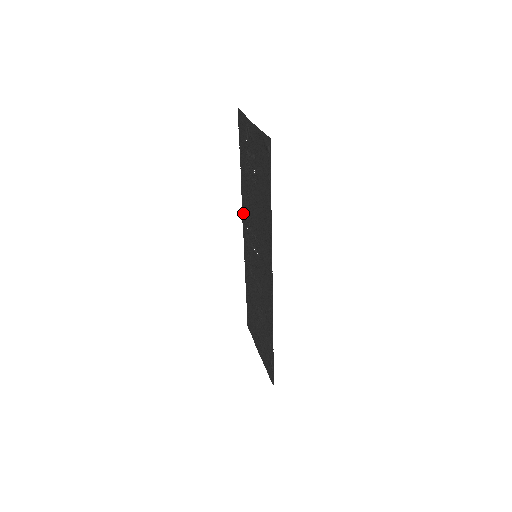
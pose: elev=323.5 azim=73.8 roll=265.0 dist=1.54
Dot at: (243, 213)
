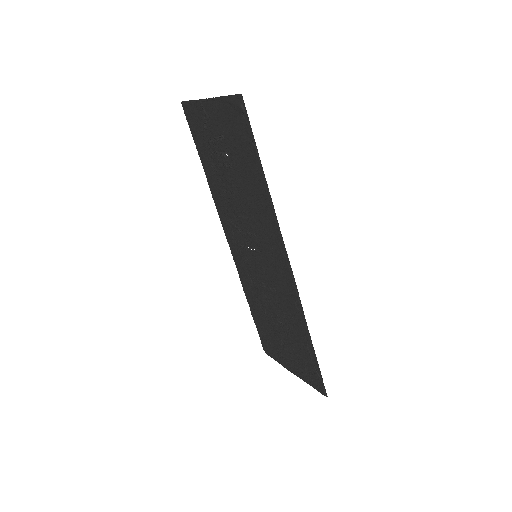
Dot at: (222, 220)
